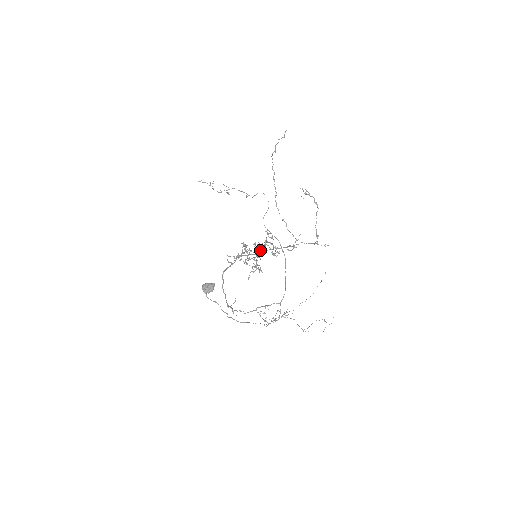
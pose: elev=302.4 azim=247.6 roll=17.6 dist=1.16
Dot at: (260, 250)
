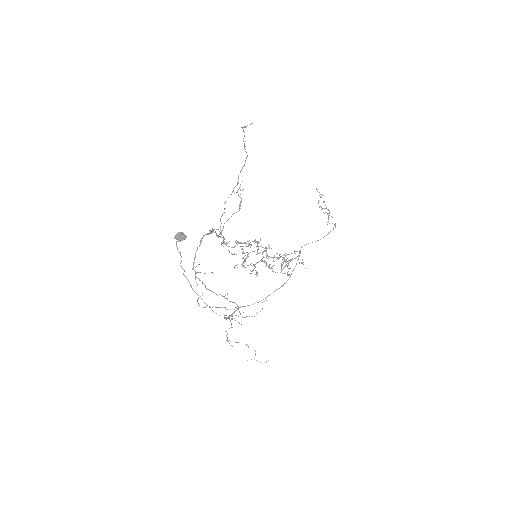
Dot at: (285, 265)
